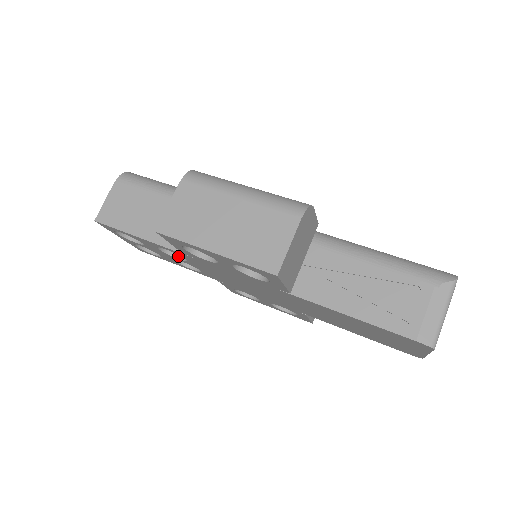
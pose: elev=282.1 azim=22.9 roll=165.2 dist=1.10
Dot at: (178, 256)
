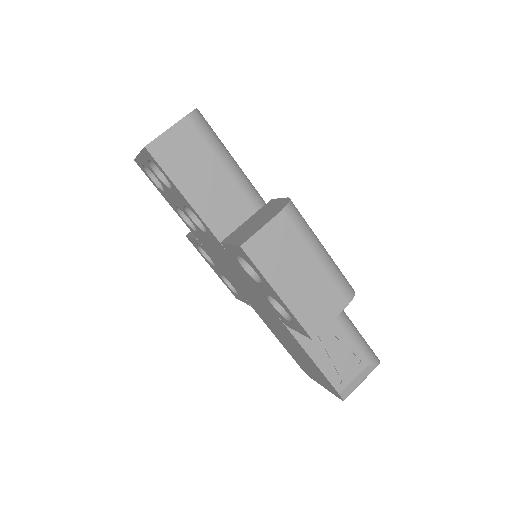
Dot at: (193, 216)
